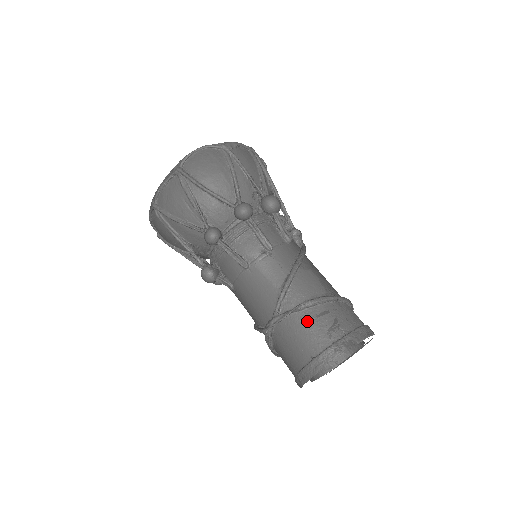
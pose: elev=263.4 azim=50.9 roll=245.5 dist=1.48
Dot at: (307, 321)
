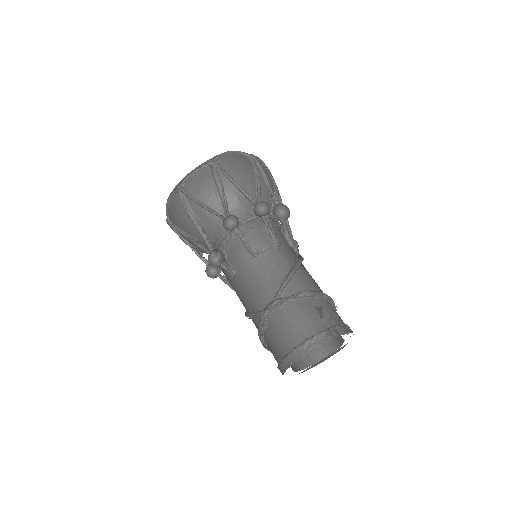
Dot at: (305, 308)
